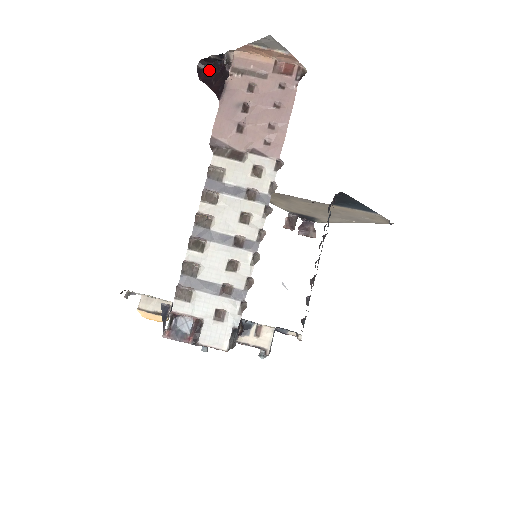
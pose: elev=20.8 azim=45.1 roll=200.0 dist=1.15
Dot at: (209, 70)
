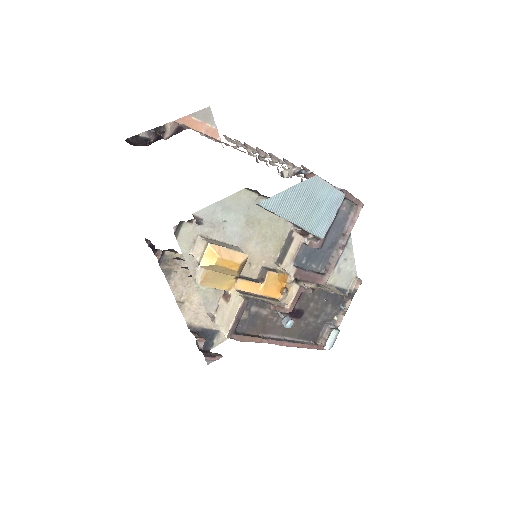
Dot at: occluded
